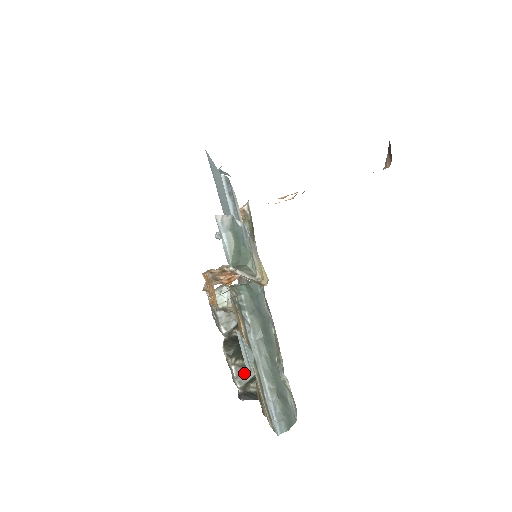
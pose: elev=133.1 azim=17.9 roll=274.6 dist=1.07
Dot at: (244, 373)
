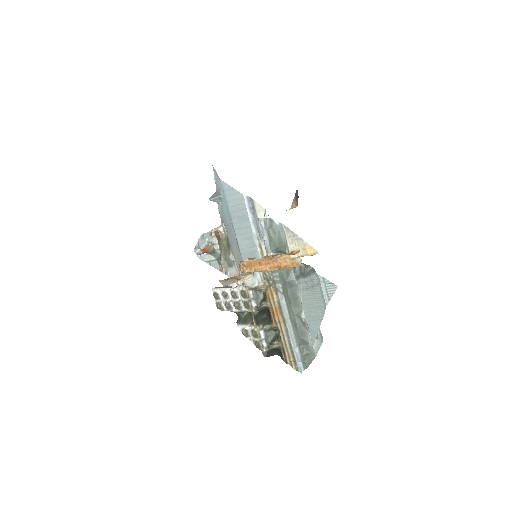
Dot at: (267, 336)
